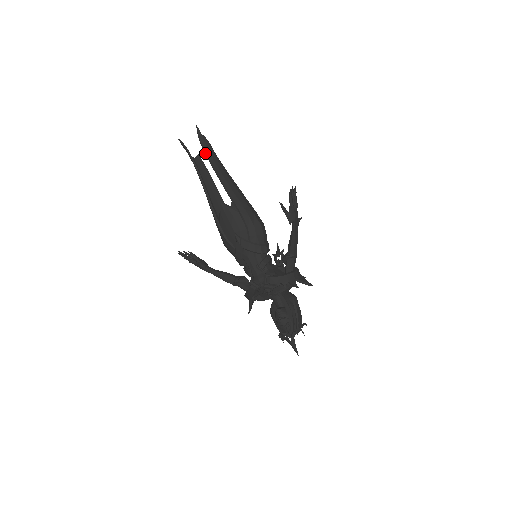
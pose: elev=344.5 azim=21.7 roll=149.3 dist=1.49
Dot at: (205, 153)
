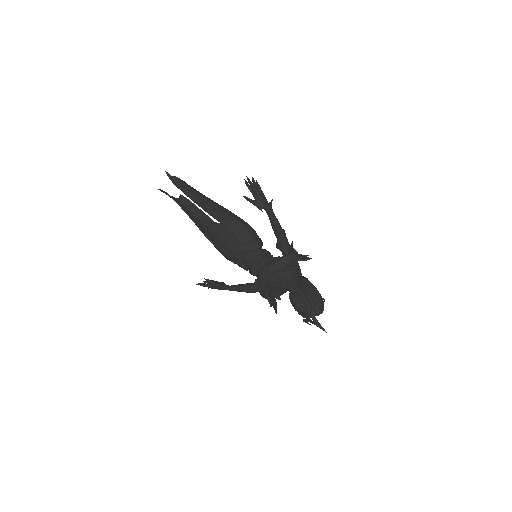
Dot at: occluded
